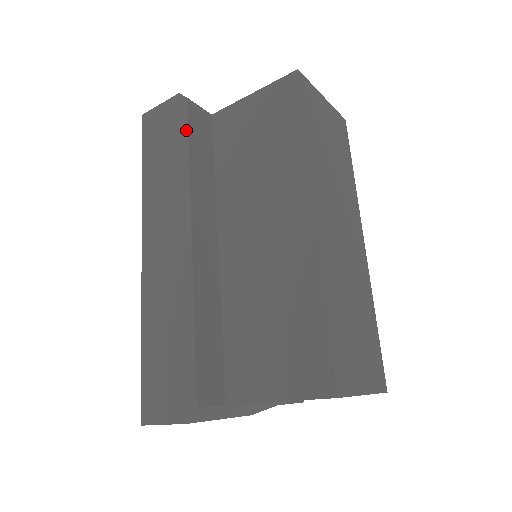
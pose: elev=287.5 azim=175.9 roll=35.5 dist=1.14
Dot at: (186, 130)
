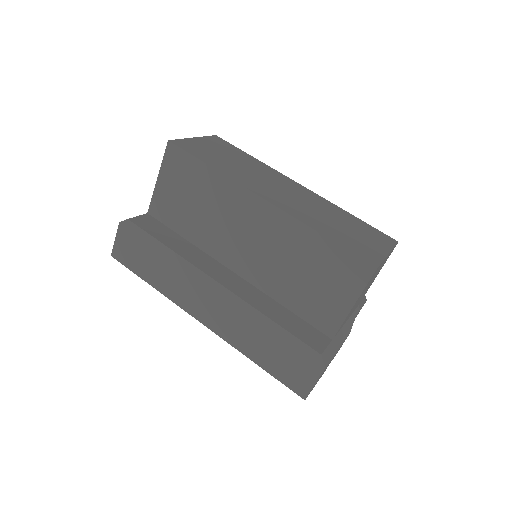
Dot at: (148, 236)
